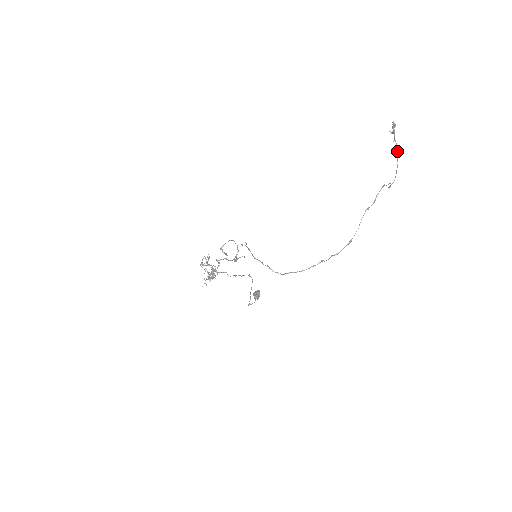
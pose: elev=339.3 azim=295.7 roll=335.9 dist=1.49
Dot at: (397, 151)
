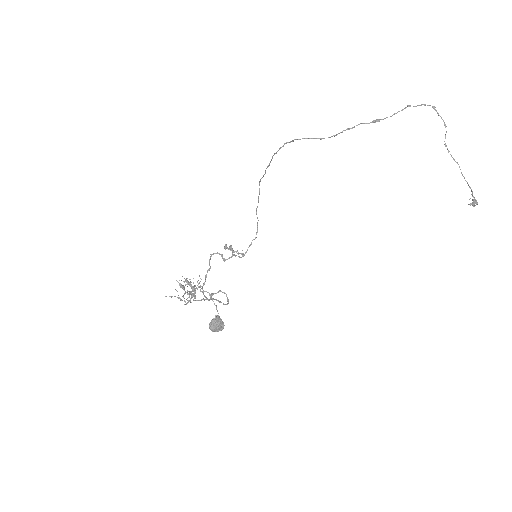
Dot at: (471, 189)
